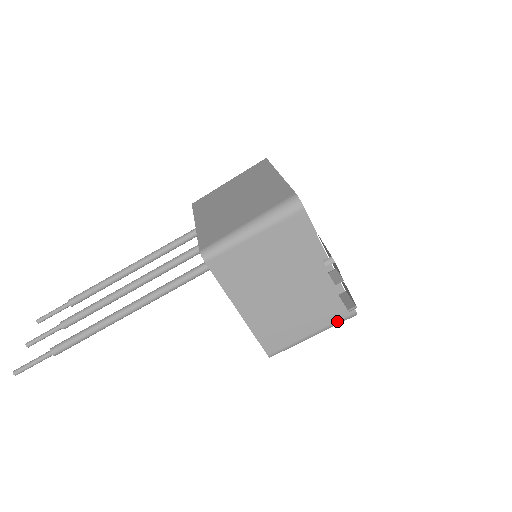
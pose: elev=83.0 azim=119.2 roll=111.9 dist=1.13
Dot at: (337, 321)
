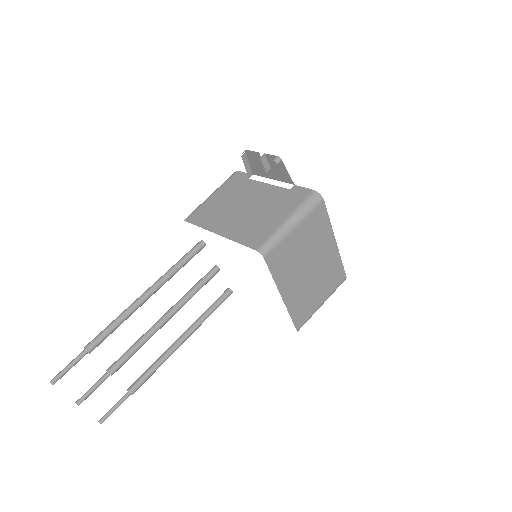
Dot at: (303, 202)
